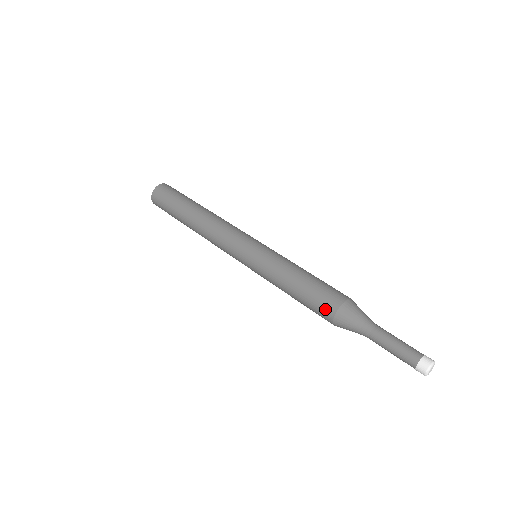
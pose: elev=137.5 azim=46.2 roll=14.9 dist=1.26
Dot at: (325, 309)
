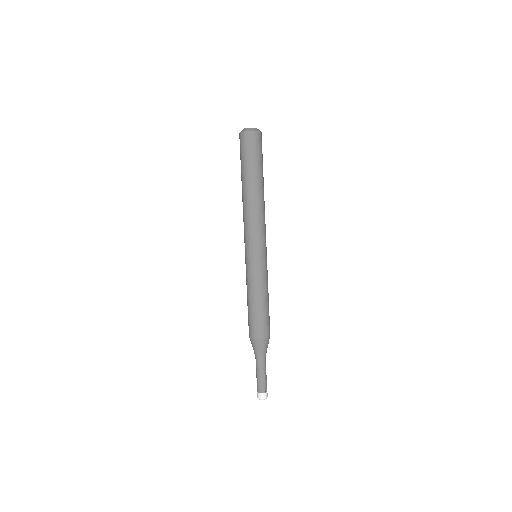
Dot at: (255, 331)
